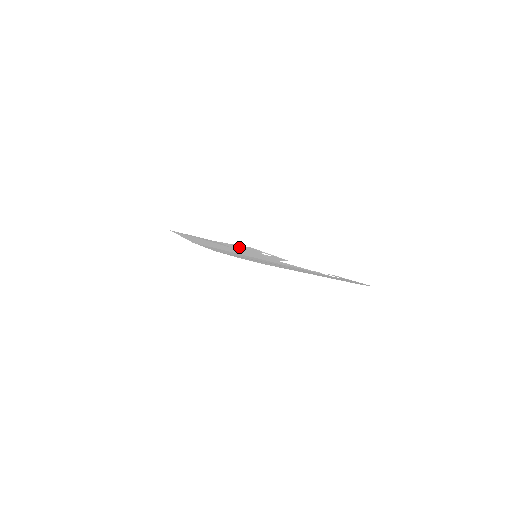
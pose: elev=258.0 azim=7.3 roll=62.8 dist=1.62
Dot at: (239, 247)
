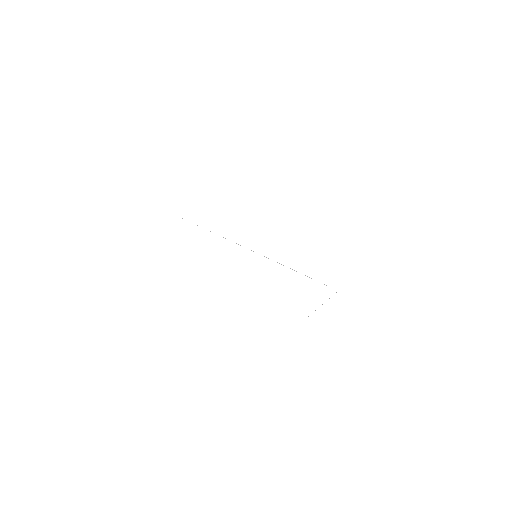
Dot at: (254, 191)
